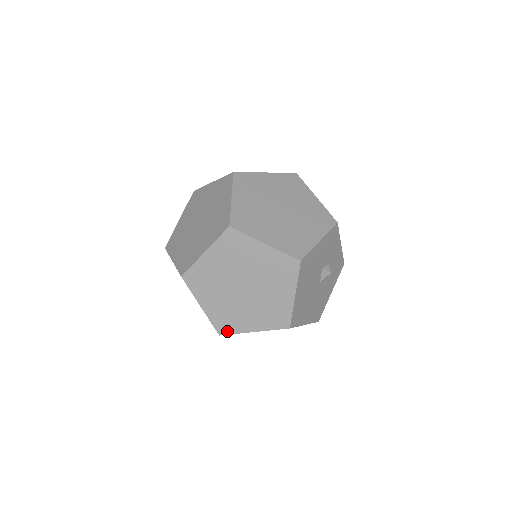
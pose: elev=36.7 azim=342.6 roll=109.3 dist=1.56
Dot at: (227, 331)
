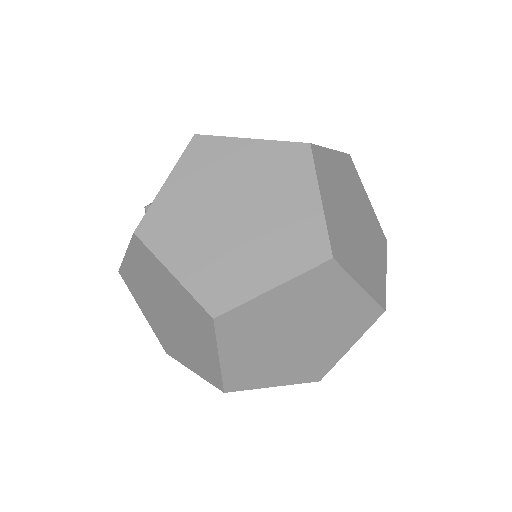
Dot at: (239, 387)
